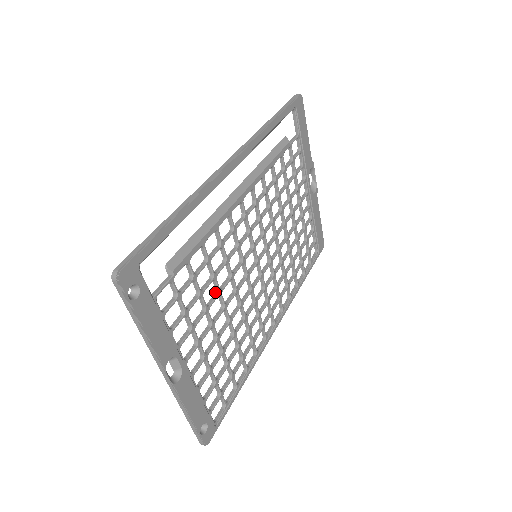
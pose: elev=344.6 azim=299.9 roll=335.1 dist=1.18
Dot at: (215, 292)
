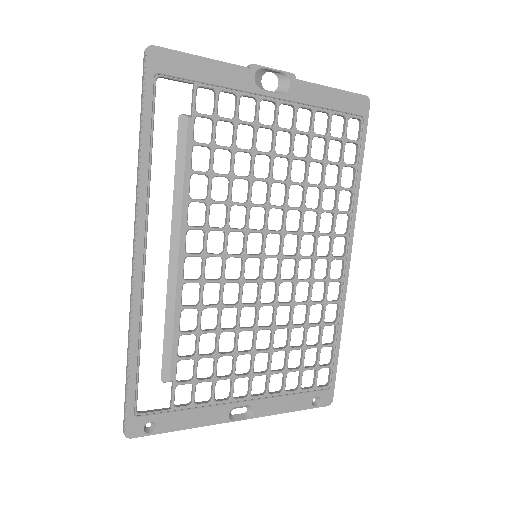
Dot at: (234, 332)
